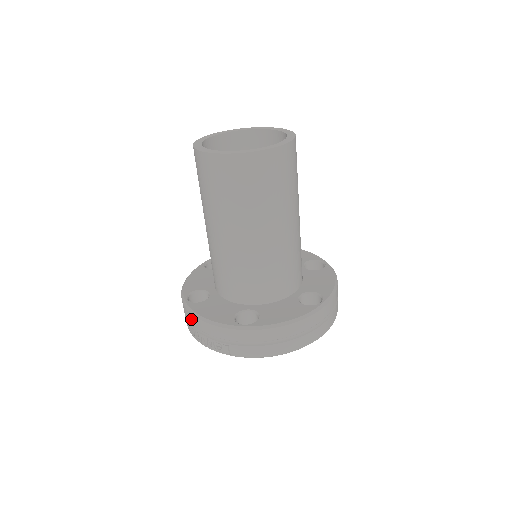
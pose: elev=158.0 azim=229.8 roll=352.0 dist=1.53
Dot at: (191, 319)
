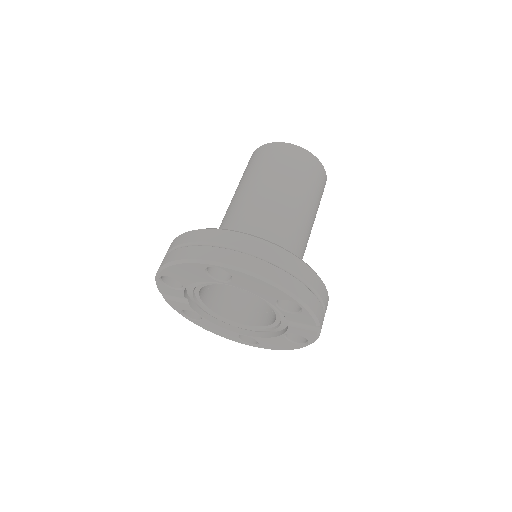
Dot at: occluded
